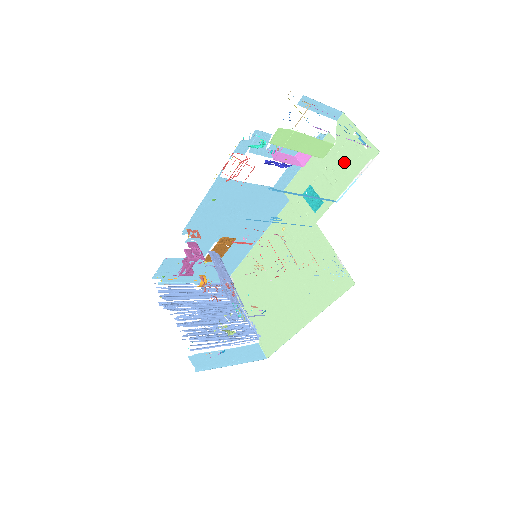
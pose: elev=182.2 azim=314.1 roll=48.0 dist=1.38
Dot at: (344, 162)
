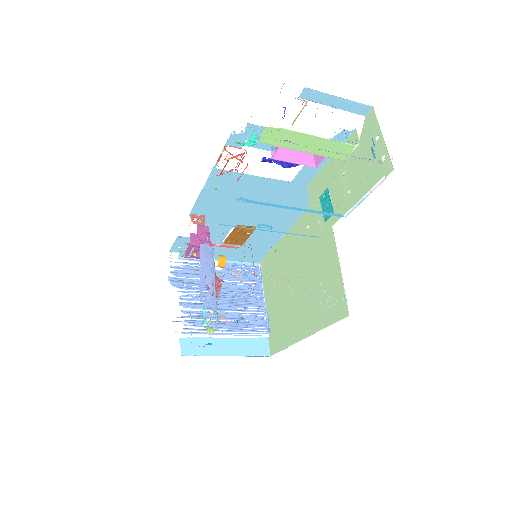
Dot at: (360, 171)
